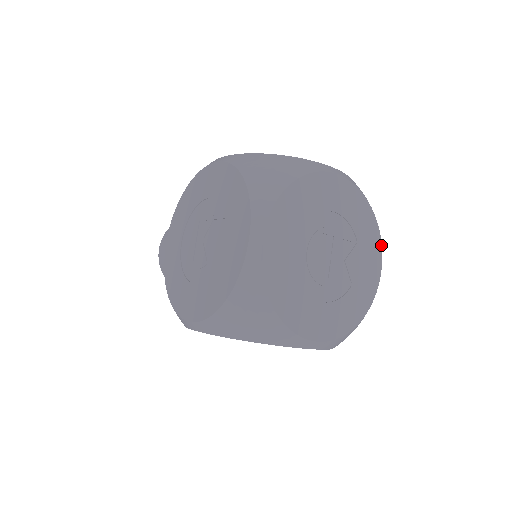
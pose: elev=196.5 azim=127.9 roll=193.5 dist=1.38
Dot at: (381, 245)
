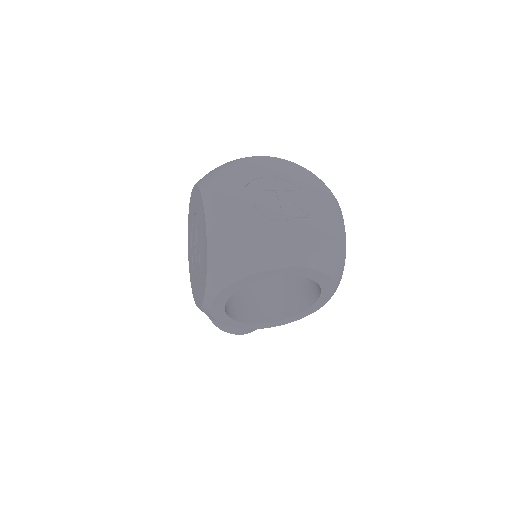
Dot at: (327, 188)
